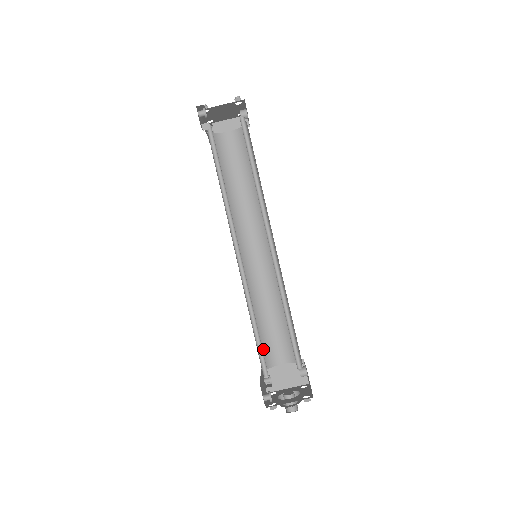
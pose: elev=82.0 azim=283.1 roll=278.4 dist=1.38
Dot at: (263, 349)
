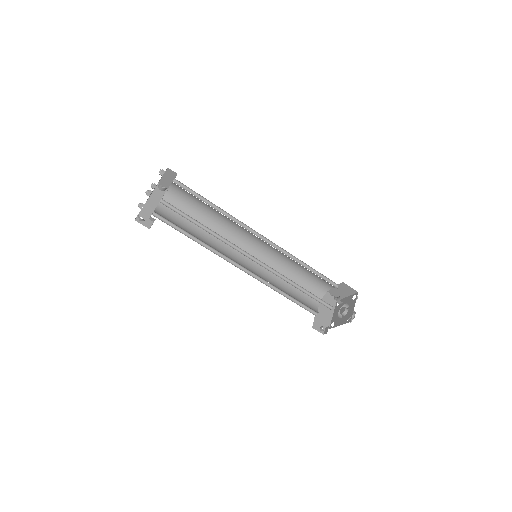
Dot at: (311, 288)
